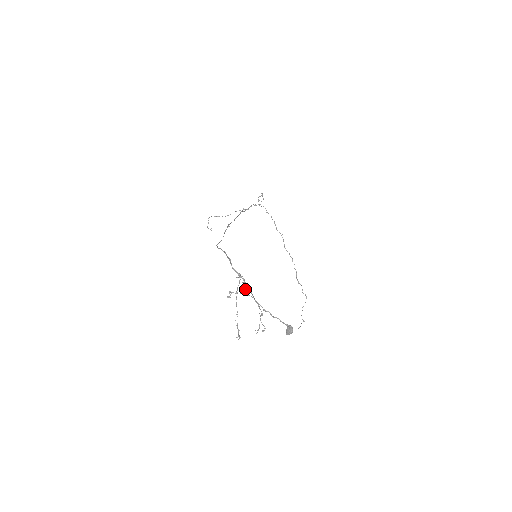
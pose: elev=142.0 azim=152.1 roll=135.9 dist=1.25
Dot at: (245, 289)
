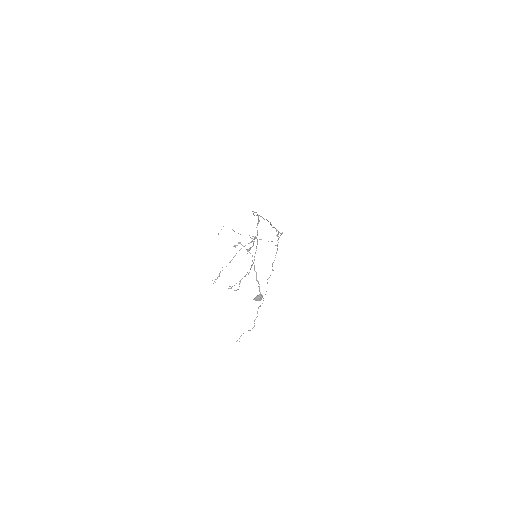
Dot at: occluded
